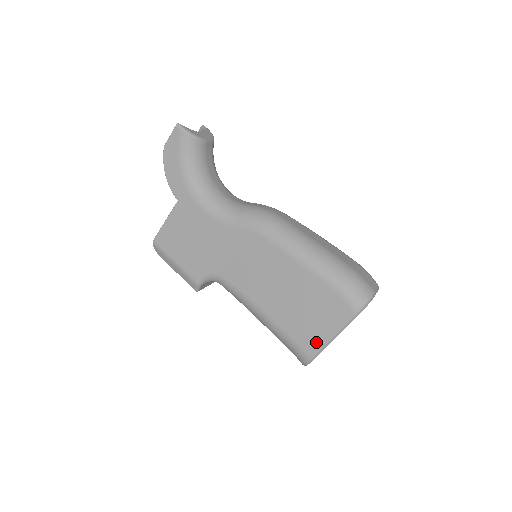
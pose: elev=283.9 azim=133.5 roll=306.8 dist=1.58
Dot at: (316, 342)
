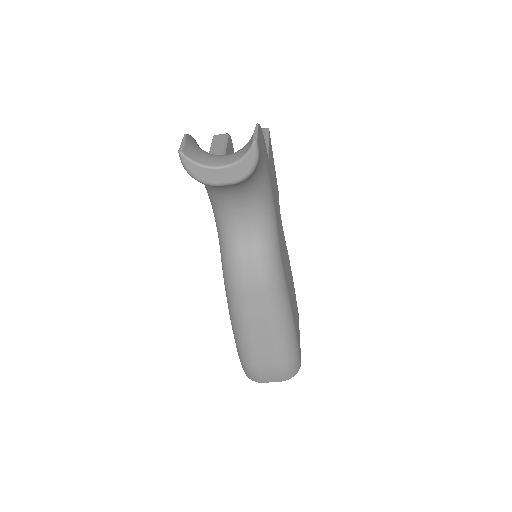
Dot at: occluded
